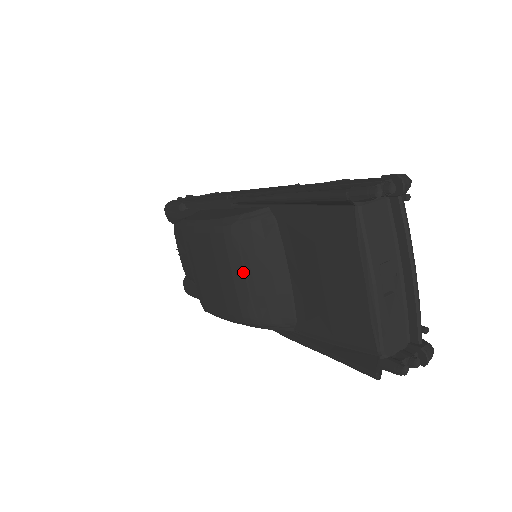
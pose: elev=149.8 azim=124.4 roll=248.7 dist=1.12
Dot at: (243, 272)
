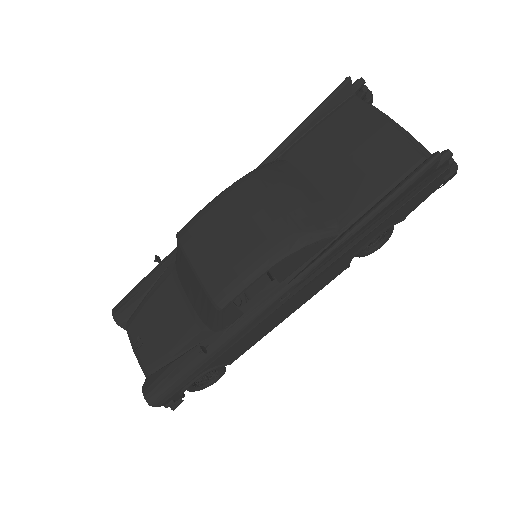
Dot at: (273, 198)
